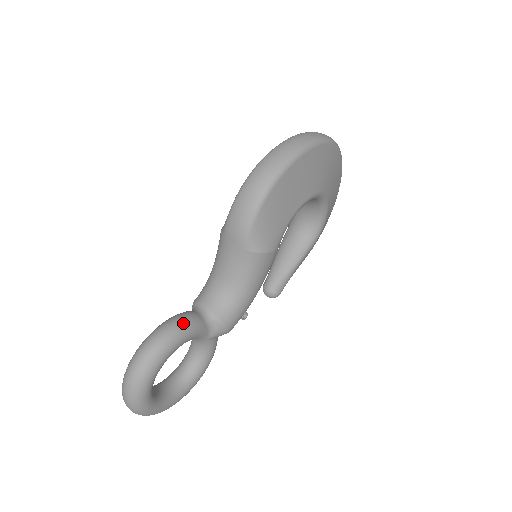
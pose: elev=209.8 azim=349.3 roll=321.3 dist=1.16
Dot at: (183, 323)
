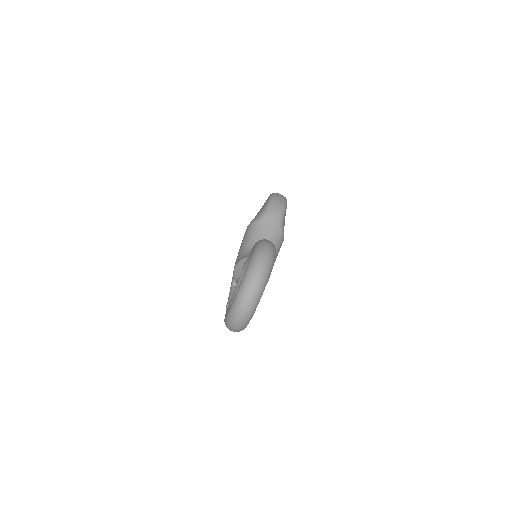
Dot at: occluded
